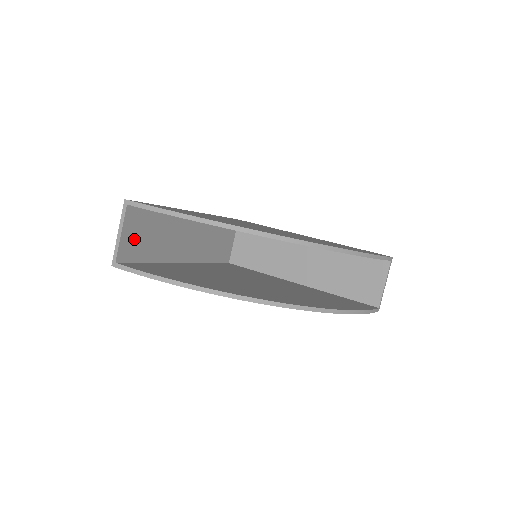
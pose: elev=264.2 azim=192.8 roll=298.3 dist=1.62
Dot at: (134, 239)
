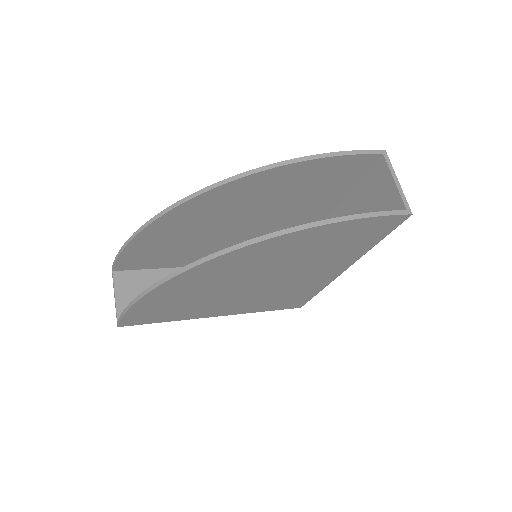
Dot at: (134, 298)
